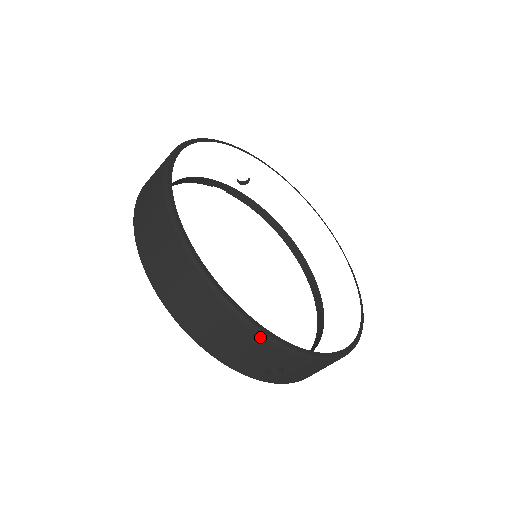
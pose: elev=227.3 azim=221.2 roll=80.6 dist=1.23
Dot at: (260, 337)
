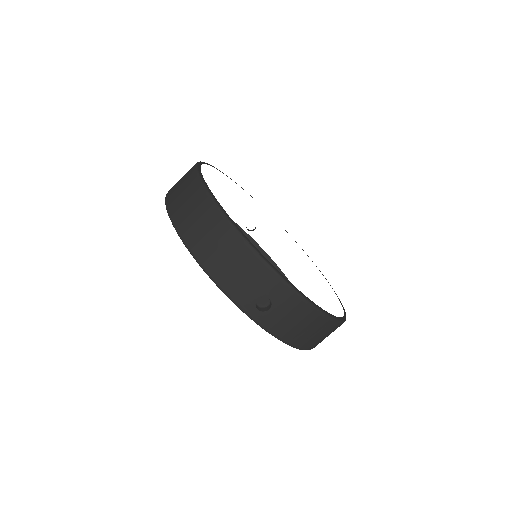
Dot at: (254, 256)
